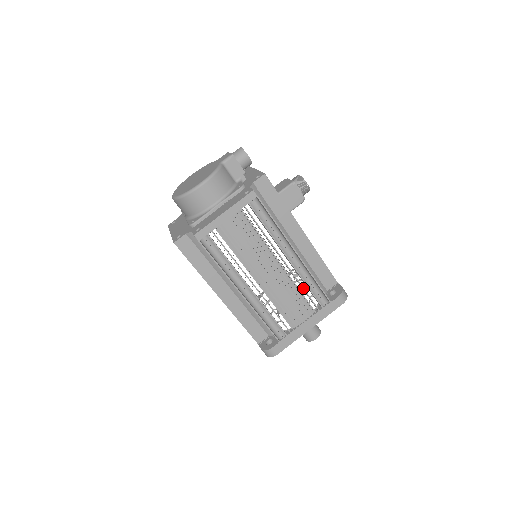
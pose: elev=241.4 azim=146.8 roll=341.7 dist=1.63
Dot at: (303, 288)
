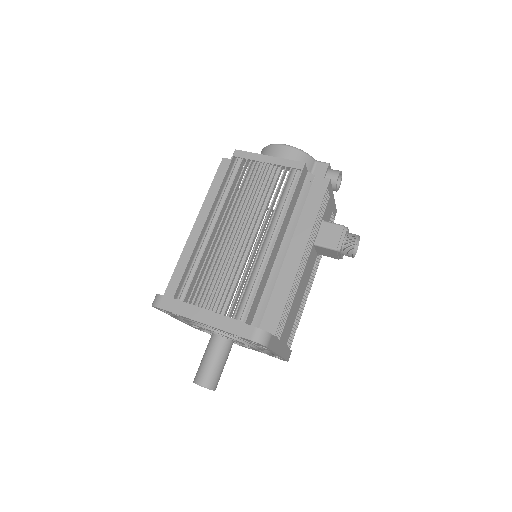
Dot at: (243, 278)
